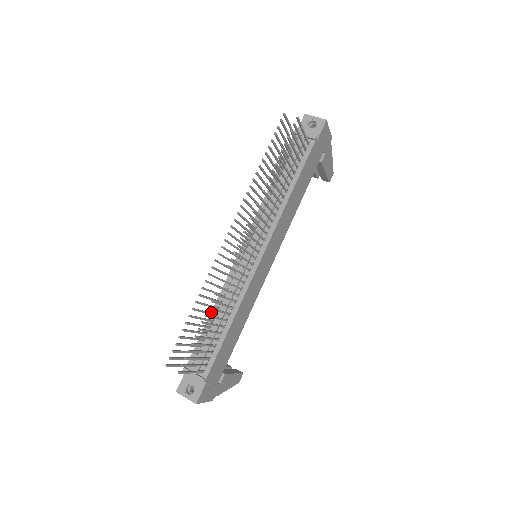
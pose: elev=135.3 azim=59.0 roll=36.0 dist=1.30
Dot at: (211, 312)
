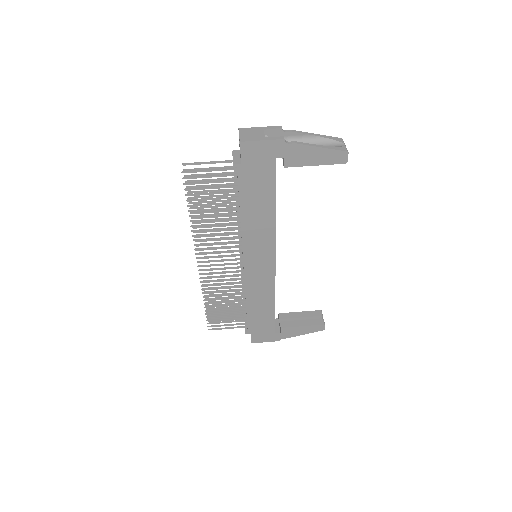
Dot at: occluded
